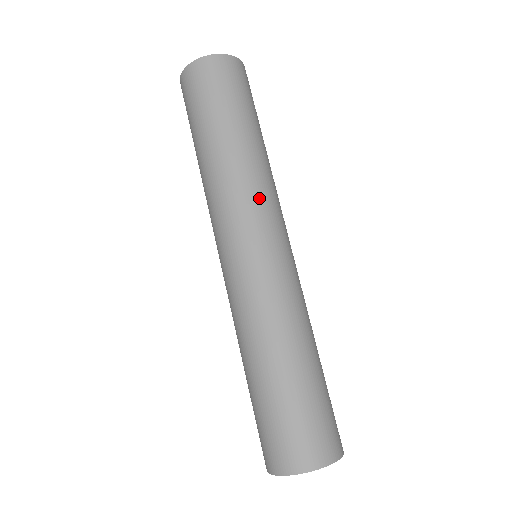
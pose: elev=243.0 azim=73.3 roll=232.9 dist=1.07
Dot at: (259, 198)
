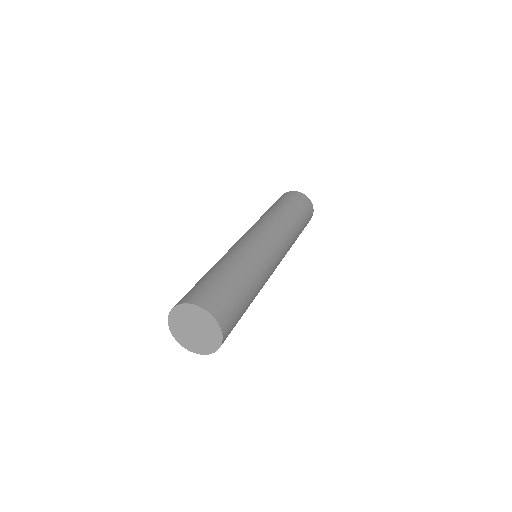
Dot at: (285, 236)
